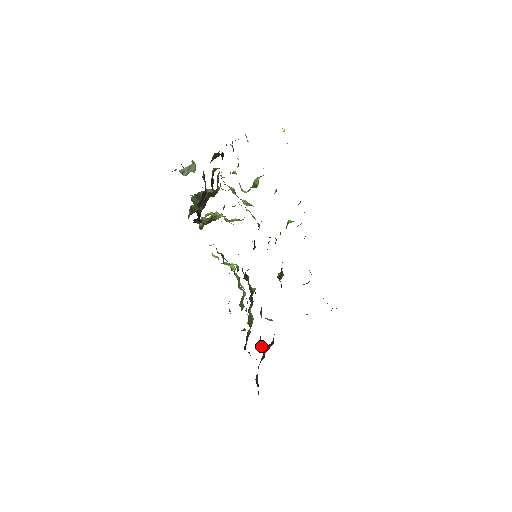
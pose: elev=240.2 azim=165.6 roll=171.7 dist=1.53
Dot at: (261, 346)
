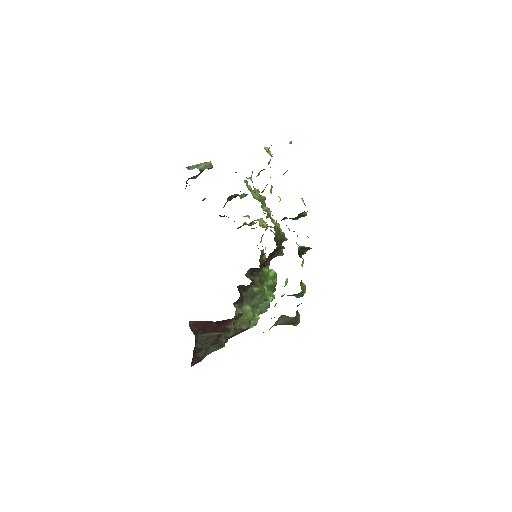
Dot at: (228, 334)
